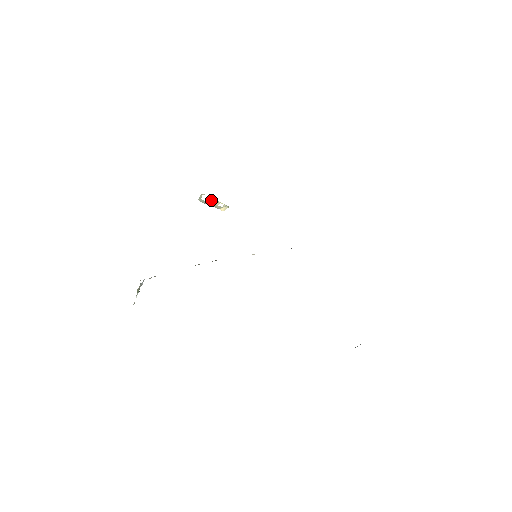
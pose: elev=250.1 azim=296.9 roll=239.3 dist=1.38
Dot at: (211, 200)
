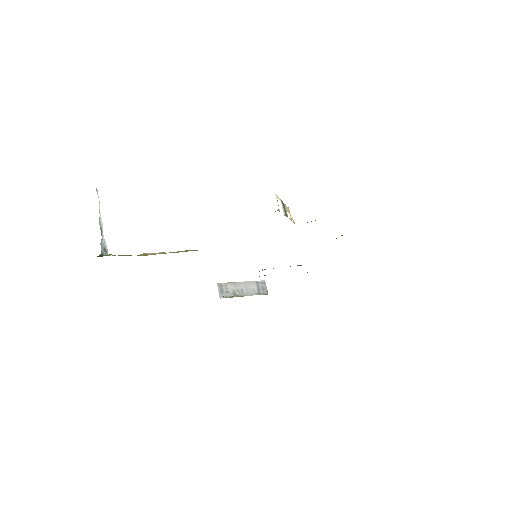
Dot at: (284, 210)
